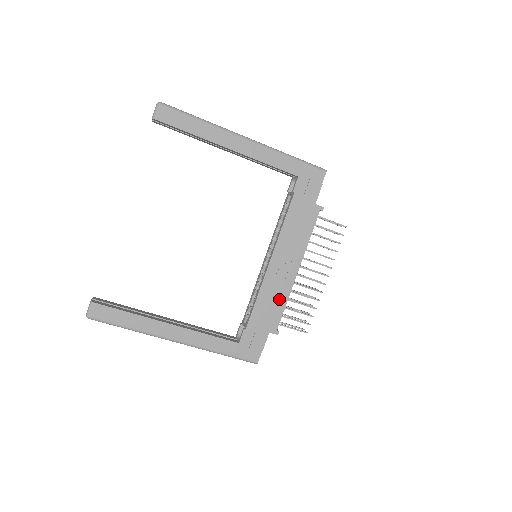
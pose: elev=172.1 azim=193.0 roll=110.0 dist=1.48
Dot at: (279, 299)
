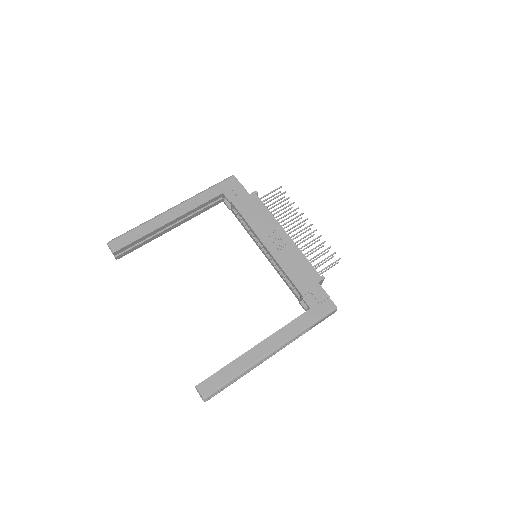
Dot at: (298, 259)
